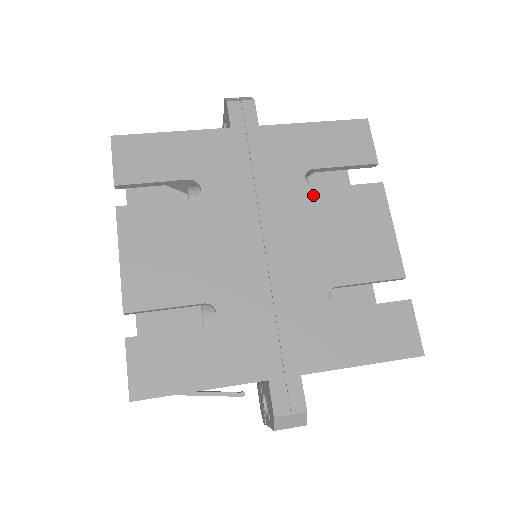
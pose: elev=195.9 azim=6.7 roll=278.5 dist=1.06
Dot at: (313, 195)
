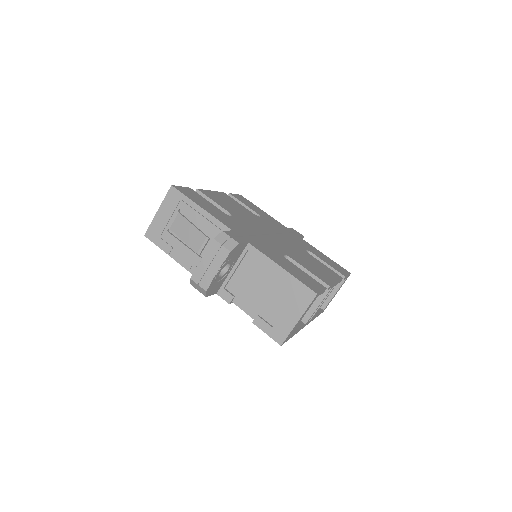
Dot at: (306, 252)
